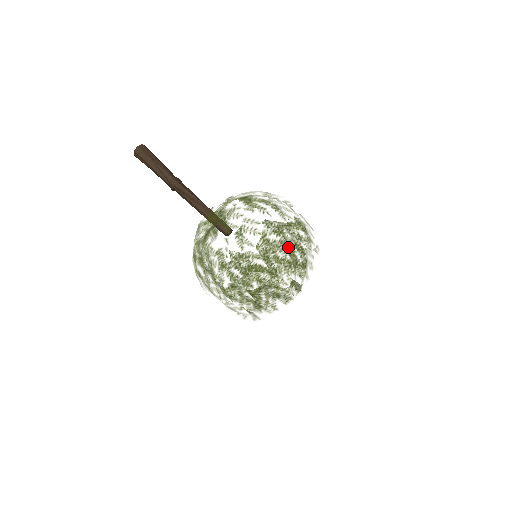
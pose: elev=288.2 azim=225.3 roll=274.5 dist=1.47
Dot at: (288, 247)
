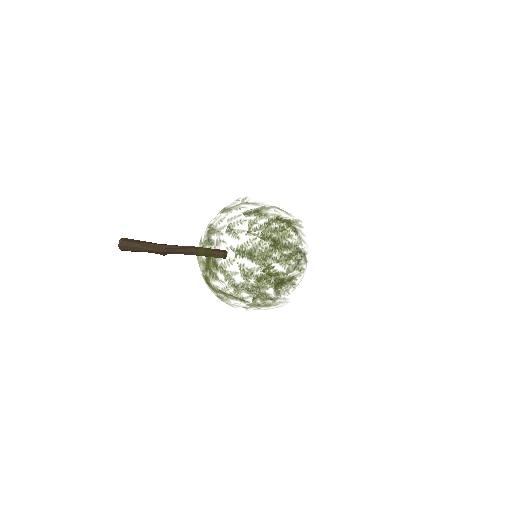
Dot at: (273, 220)
